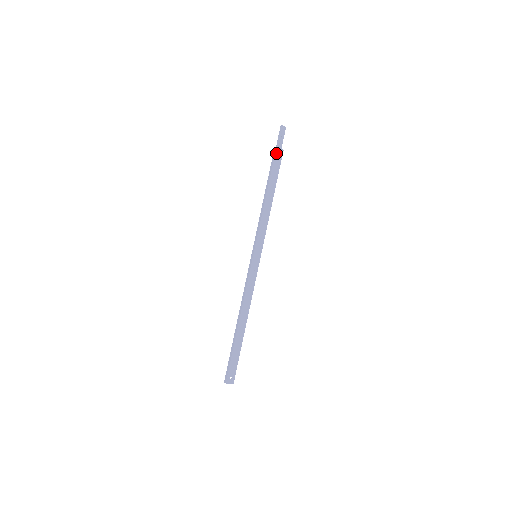
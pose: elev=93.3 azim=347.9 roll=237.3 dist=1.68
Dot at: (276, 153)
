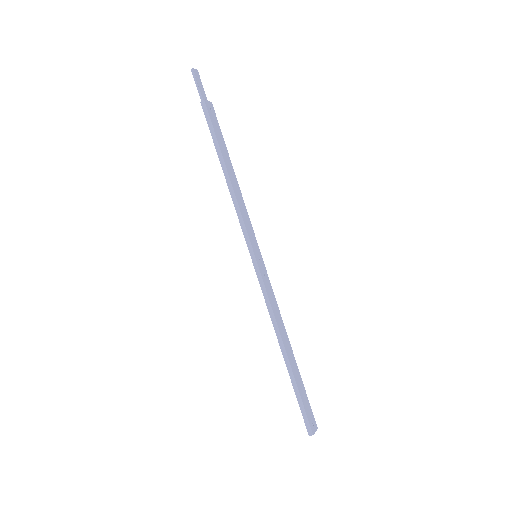
Dot at: (208, 109)
